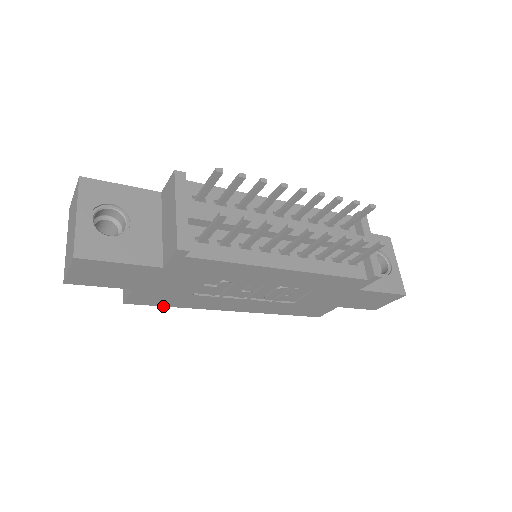
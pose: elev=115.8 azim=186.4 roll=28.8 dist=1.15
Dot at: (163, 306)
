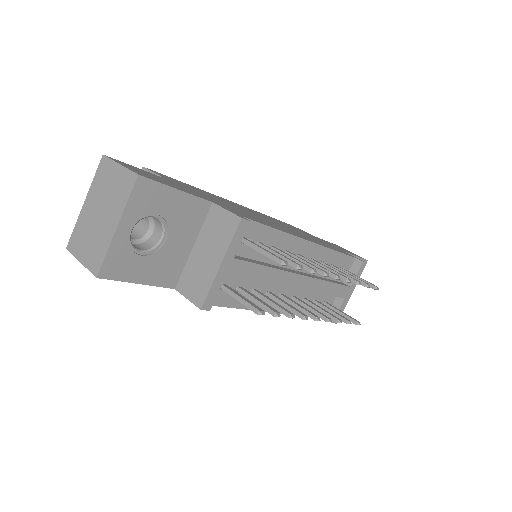
Dot at: occluded
